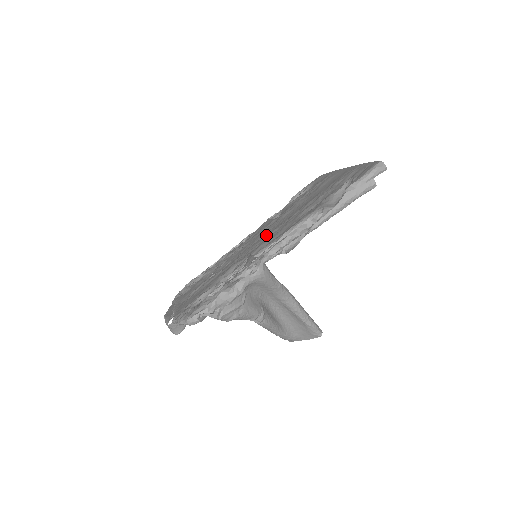
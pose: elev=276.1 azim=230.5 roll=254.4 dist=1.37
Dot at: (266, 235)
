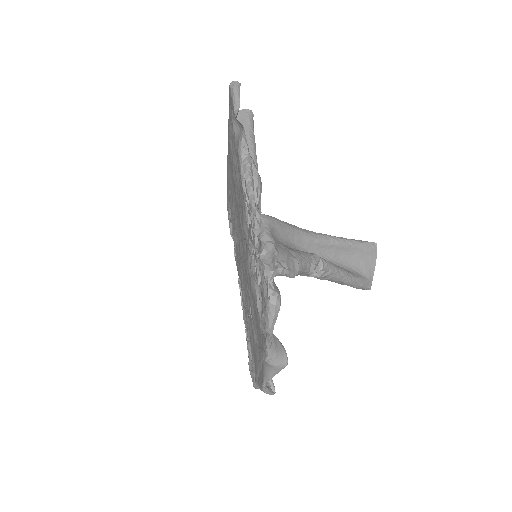
Dot at: (241, 235)
